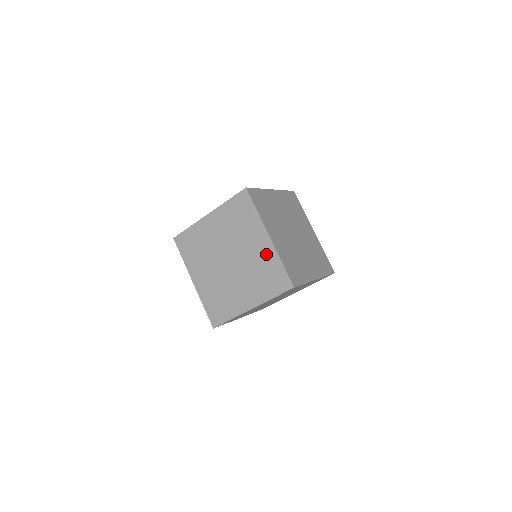
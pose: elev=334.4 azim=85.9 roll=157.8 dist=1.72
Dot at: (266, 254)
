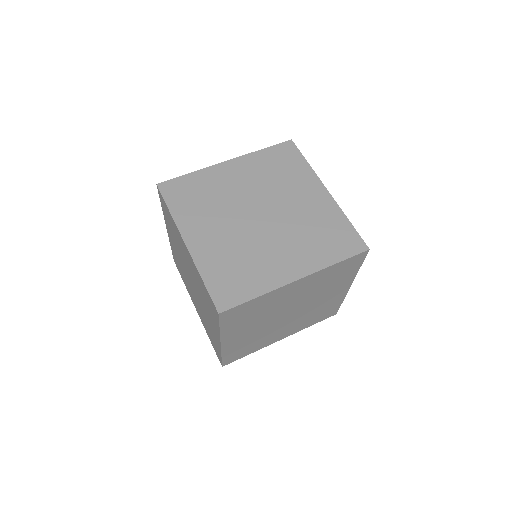
Dot at: (323, 209)
